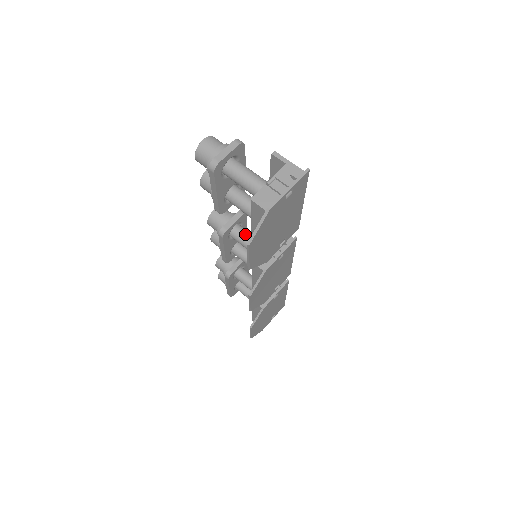
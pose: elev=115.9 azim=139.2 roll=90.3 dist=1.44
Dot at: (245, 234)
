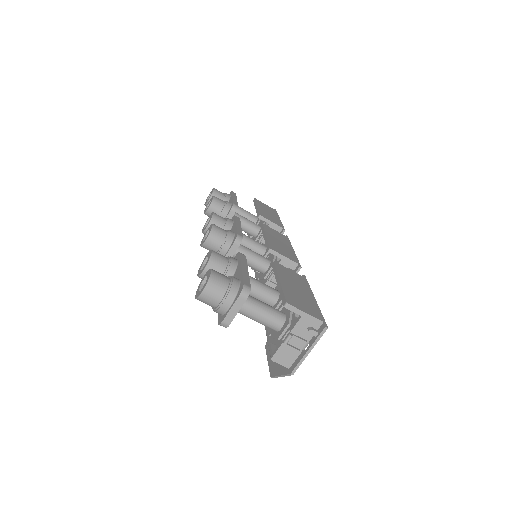
Dot at: occluded
